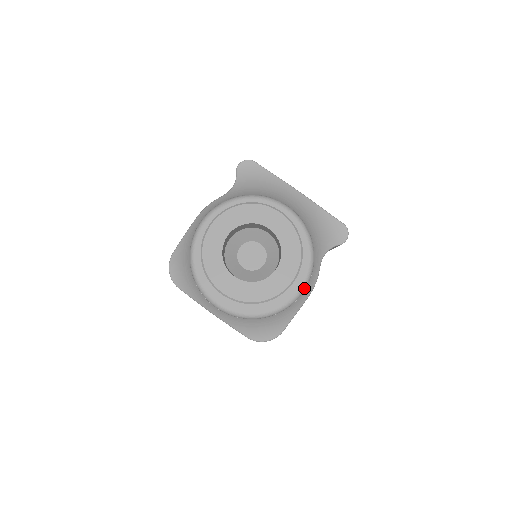
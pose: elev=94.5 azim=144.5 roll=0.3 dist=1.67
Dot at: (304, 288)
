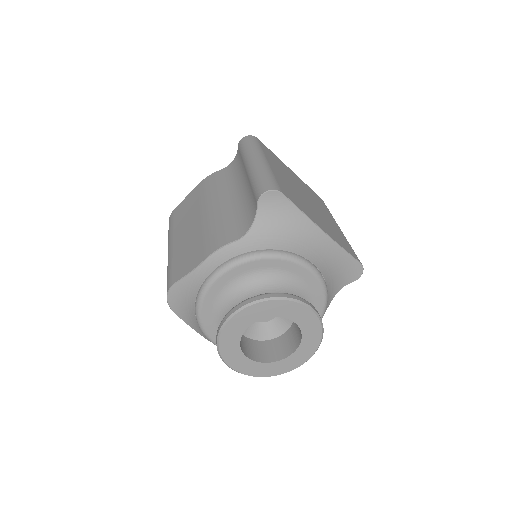
Dot at: occluded
